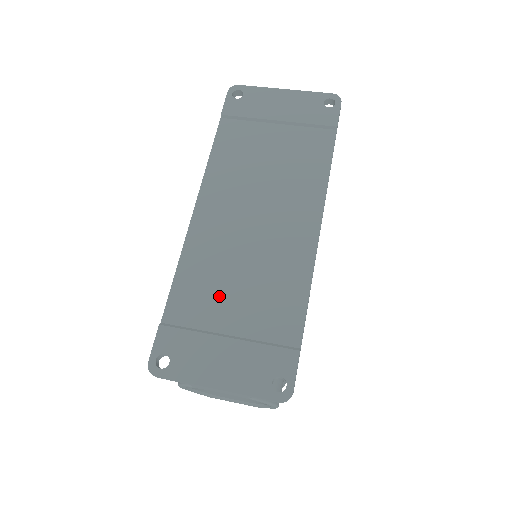
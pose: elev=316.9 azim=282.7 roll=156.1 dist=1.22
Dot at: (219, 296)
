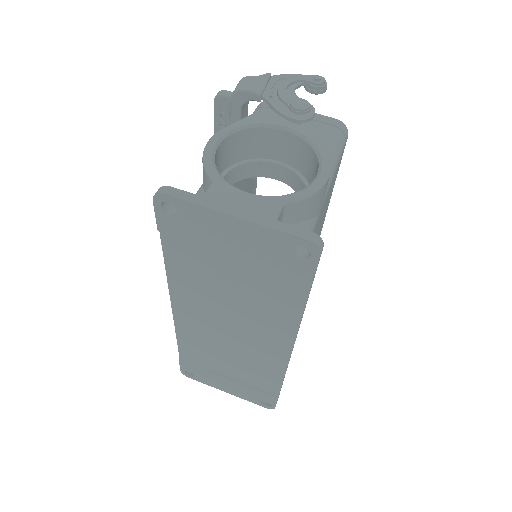
Dot at: (215, 359)
